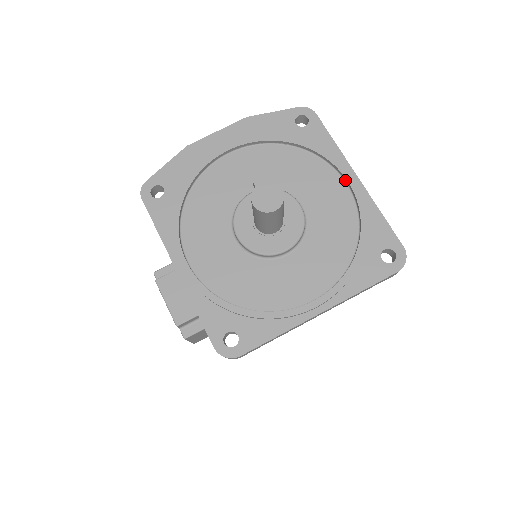
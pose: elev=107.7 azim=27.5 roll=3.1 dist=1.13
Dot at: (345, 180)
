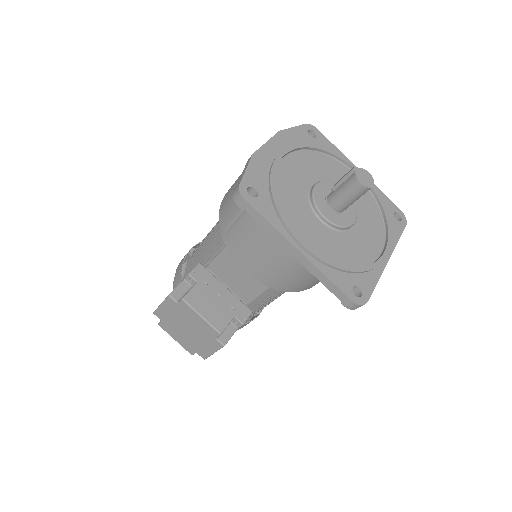
Dot at: occluded
